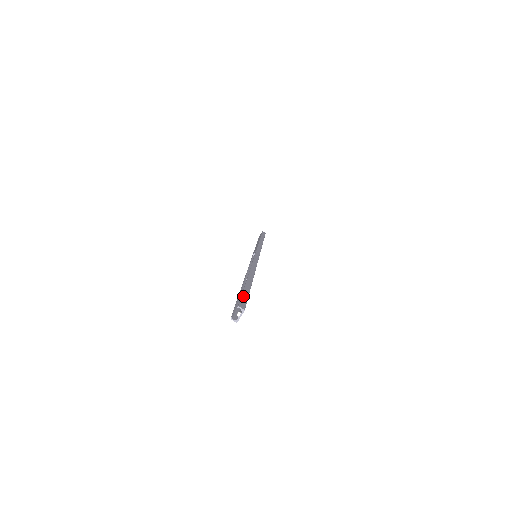
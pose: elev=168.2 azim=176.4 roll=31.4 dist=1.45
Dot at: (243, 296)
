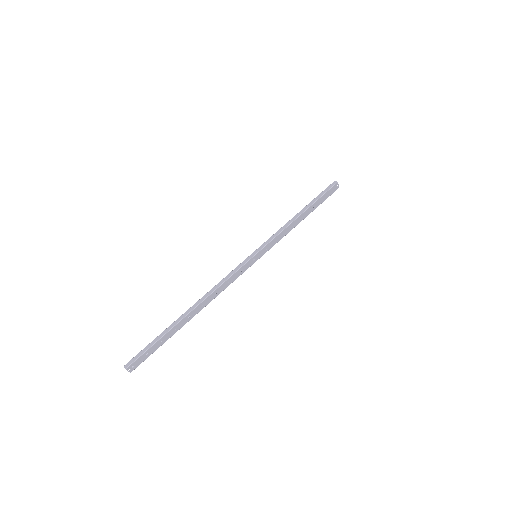
Dot at: (141, 351)
